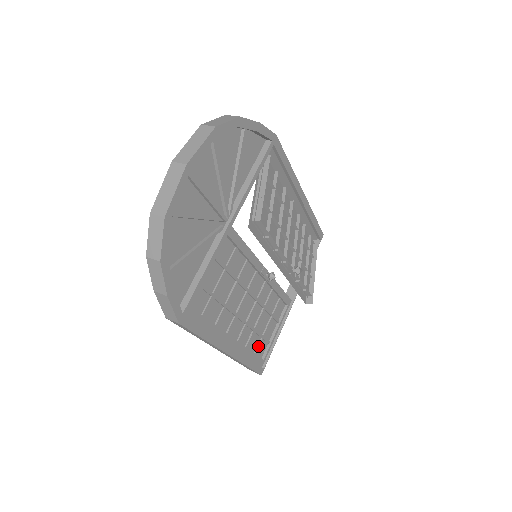
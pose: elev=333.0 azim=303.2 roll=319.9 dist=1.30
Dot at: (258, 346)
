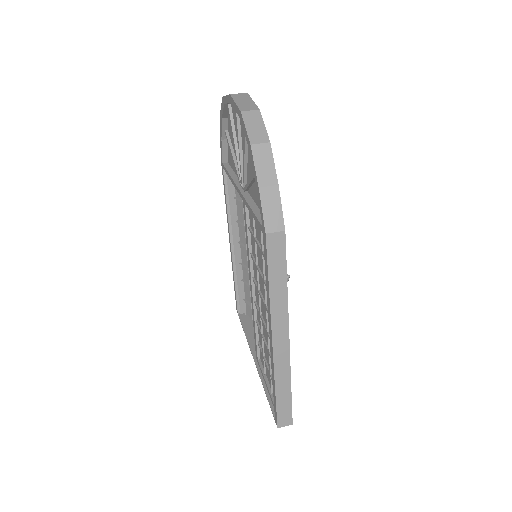
Dot at: occluded
